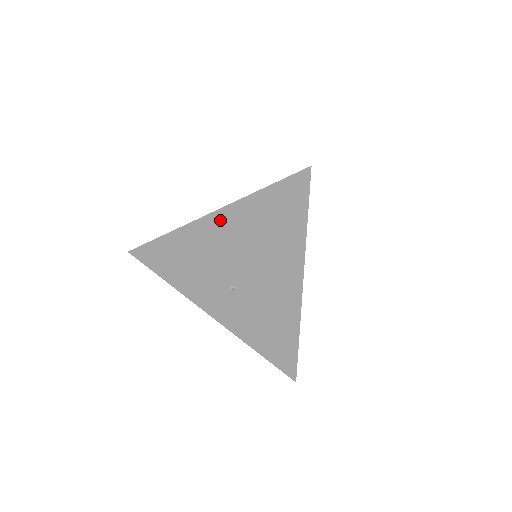
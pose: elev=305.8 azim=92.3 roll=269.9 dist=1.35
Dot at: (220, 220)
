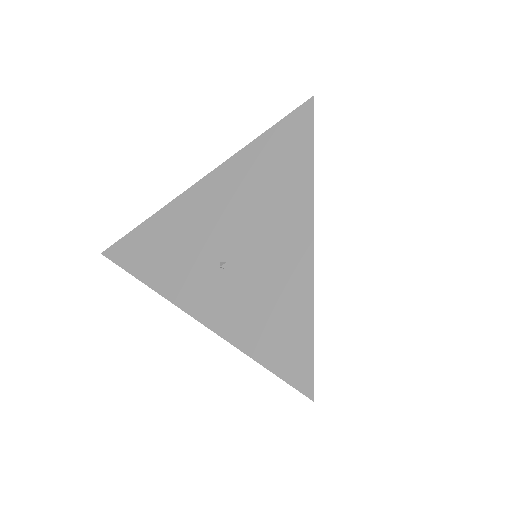
Dot at: (214, 182)
